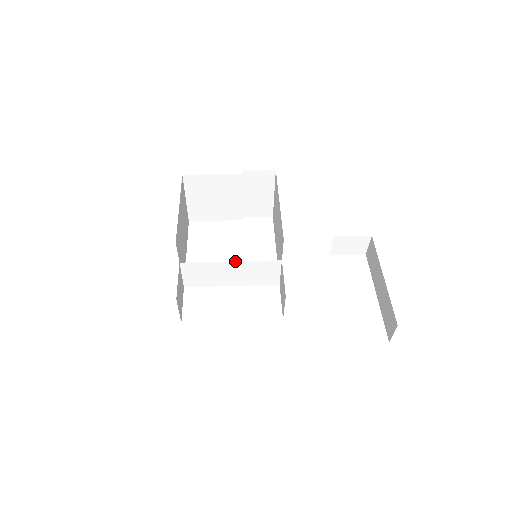
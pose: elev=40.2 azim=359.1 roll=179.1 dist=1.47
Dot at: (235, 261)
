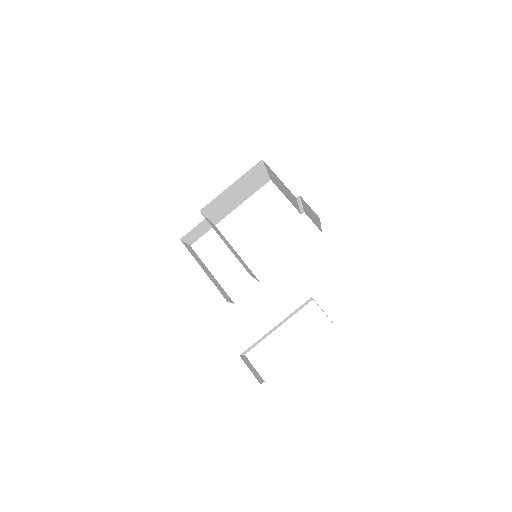
Dot at: (232, 250)
